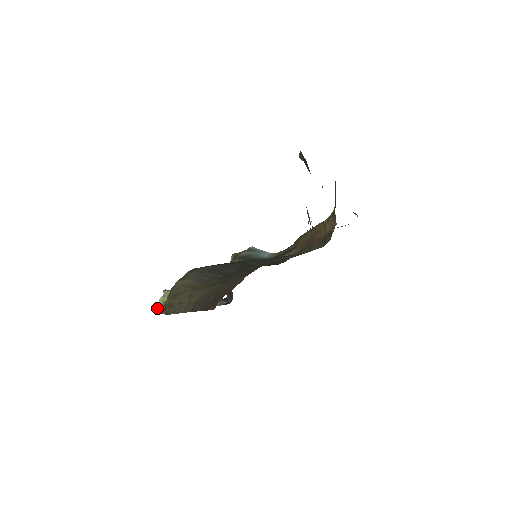
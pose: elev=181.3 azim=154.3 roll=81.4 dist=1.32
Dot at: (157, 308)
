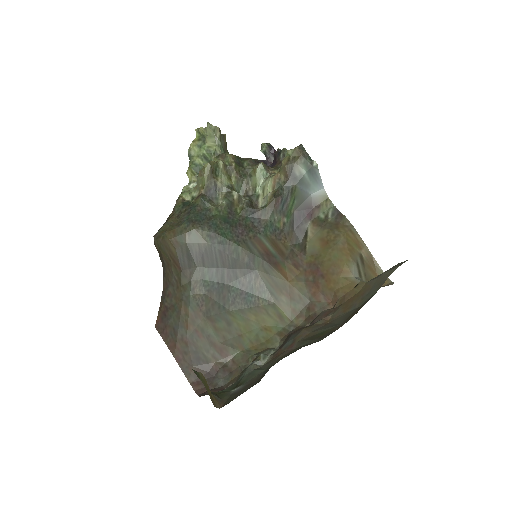
Dot at: (195, 130)
